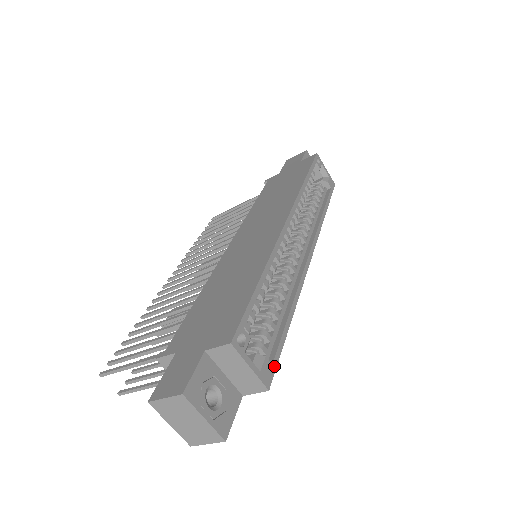
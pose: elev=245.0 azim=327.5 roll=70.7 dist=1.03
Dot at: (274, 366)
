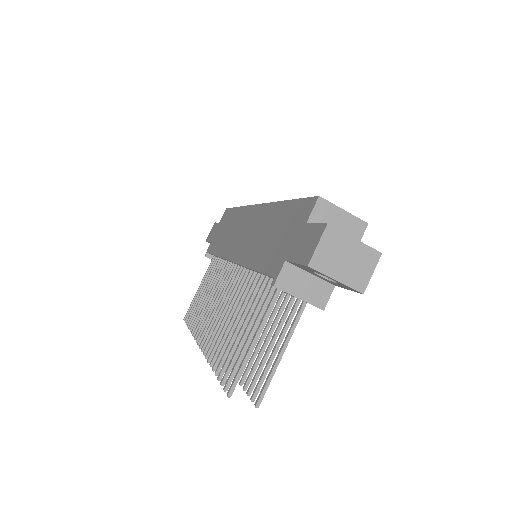
Dot at: occluded
